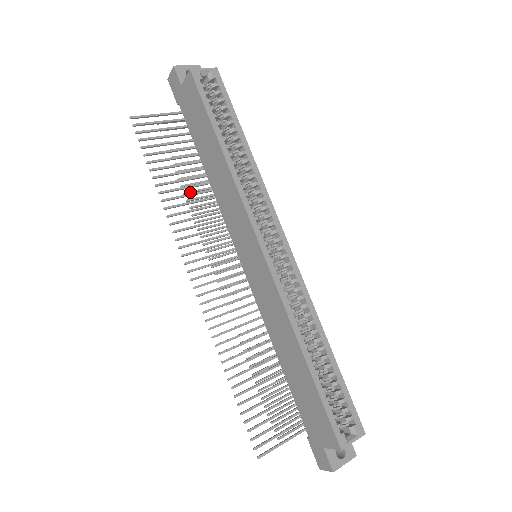
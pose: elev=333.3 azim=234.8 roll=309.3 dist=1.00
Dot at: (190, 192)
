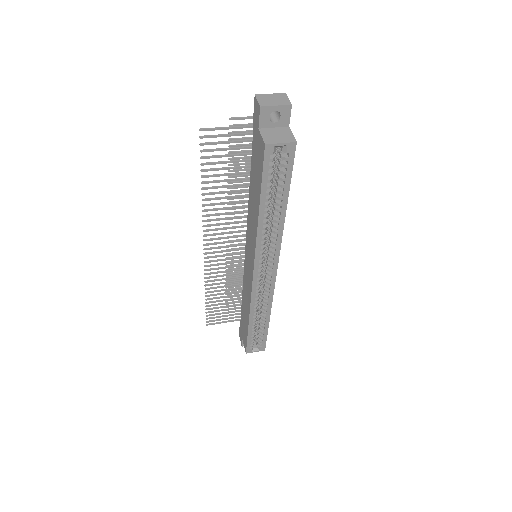
Dot at: occluded
